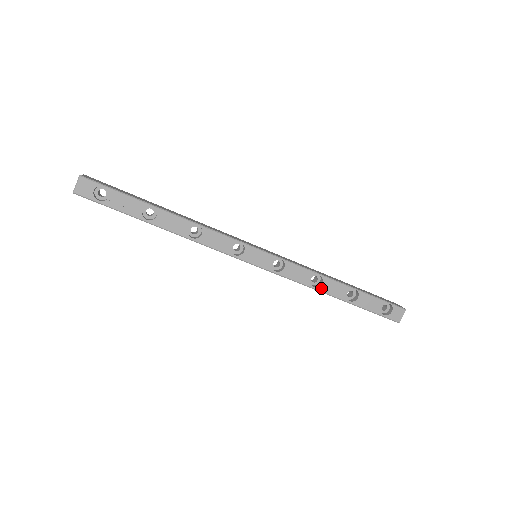
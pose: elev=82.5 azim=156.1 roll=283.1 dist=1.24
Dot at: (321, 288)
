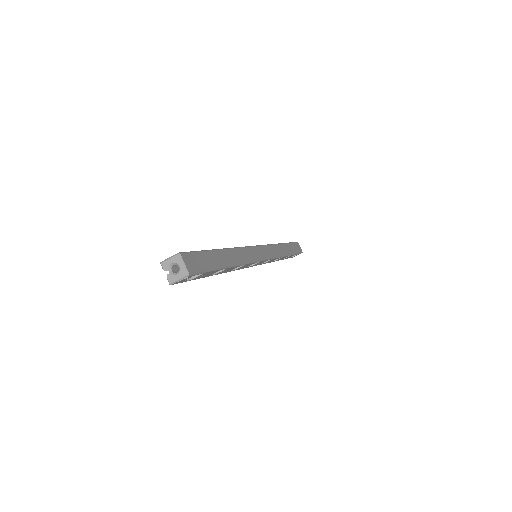
Dot at: occluded
